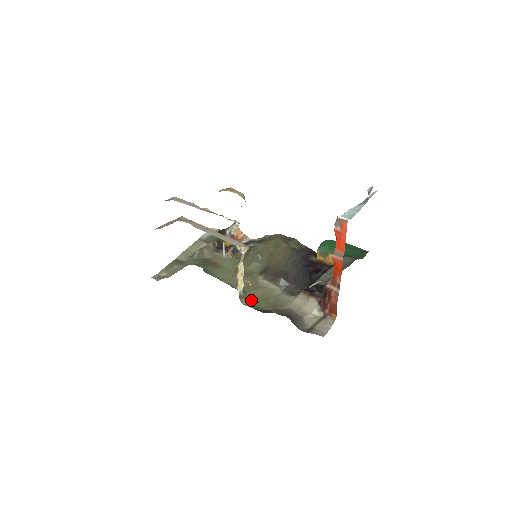
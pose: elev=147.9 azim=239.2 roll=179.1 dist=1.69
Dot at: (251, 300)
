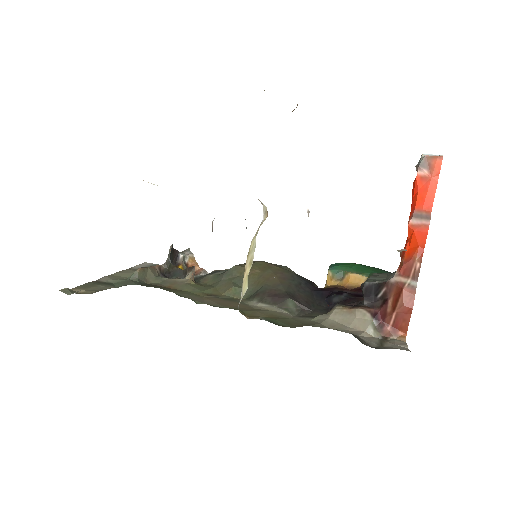
Dot at: occluded
